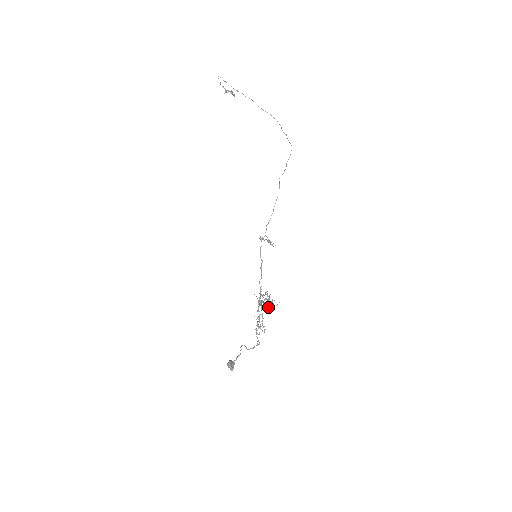
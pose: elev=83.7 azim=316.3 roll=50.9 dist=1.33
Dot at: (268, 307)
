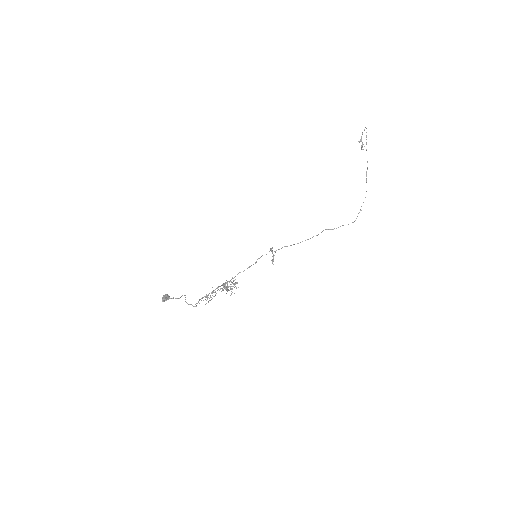
Dot at: occluded
